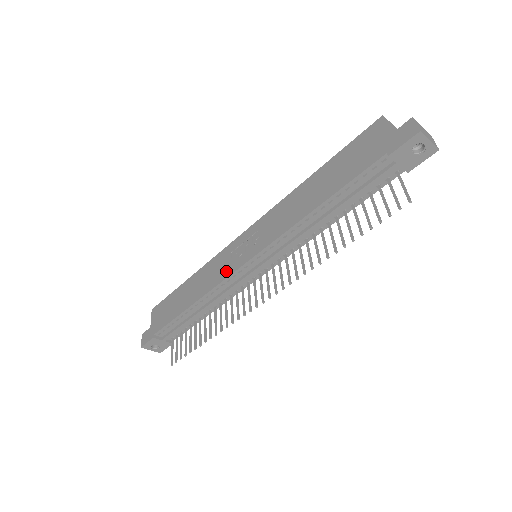
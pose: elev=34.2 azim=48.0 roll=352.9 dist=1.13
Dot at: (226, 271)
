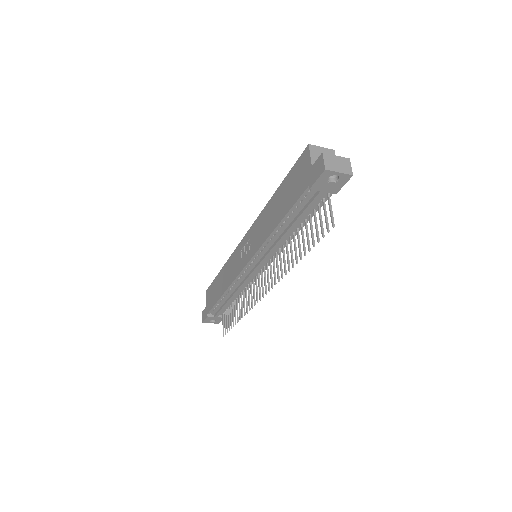
Dot at: (236, 270)
